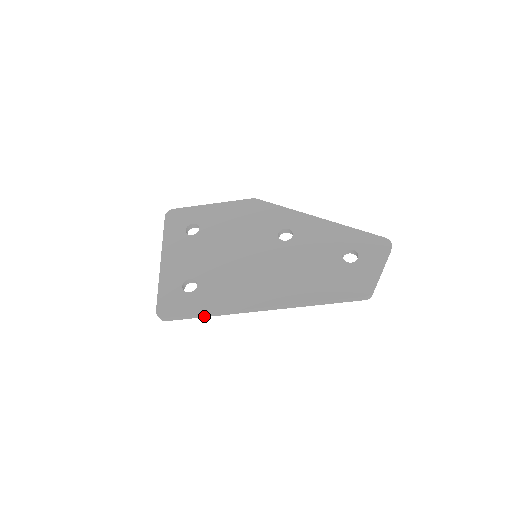
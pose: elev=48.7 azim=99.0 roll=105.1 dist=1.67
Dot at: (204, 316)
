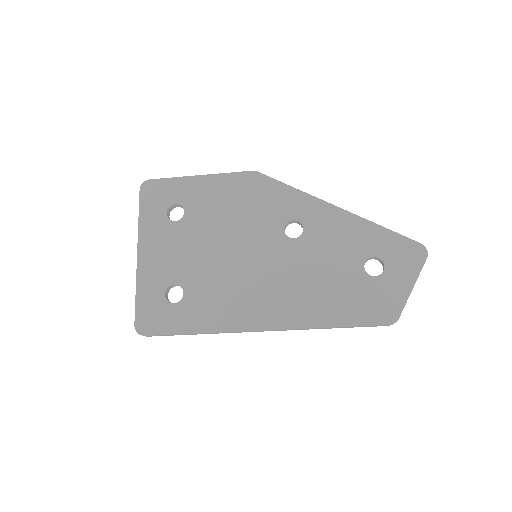
Dot at: (193, 334)
